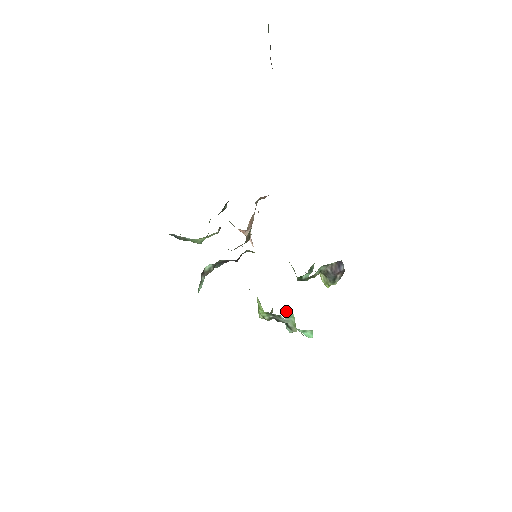
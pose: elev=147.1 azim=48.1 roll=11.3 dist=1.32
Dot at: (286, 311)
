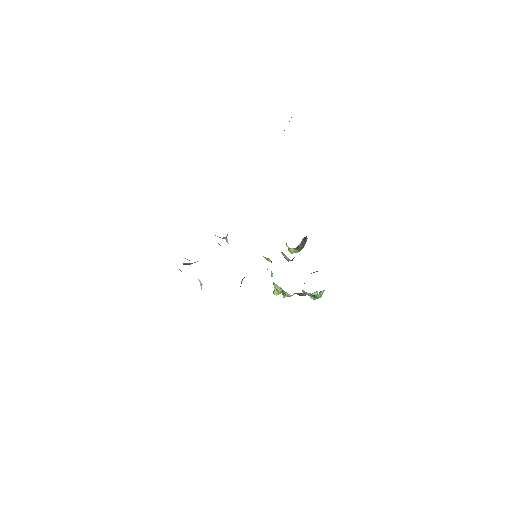
Dot at: (321, 291)
